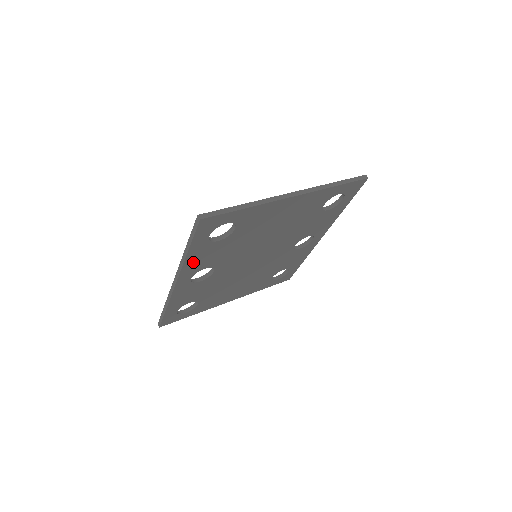
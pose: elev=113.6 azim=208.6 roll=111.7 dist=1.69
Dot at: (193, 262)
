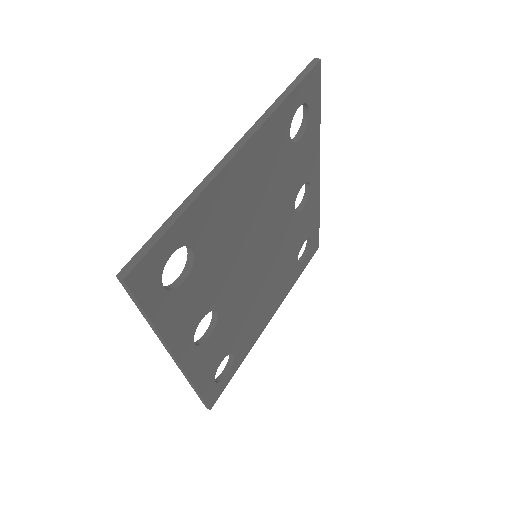
Dot at: (176, 328)
